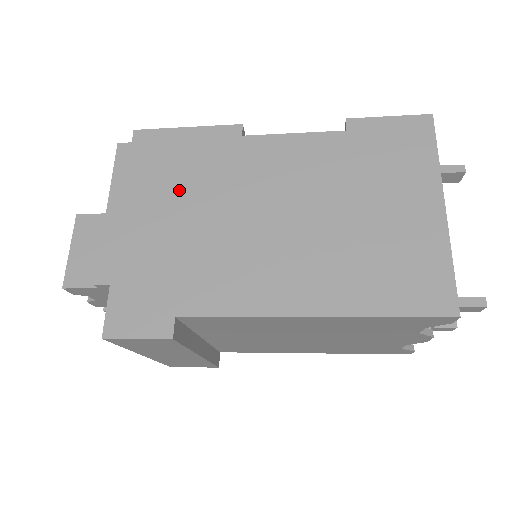
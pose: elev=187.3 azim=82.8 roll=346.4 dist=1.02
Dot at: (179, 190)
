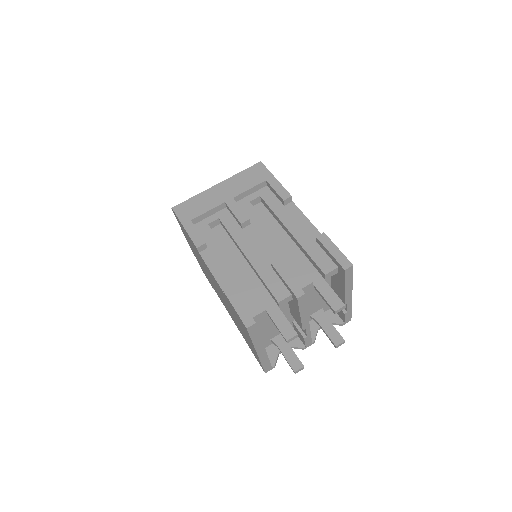
Dot at: (194, 250)
